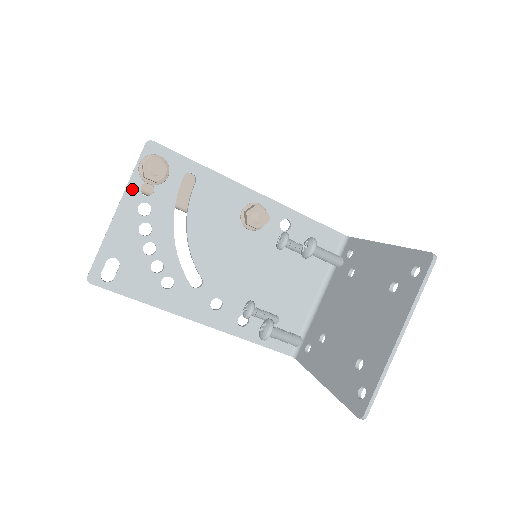
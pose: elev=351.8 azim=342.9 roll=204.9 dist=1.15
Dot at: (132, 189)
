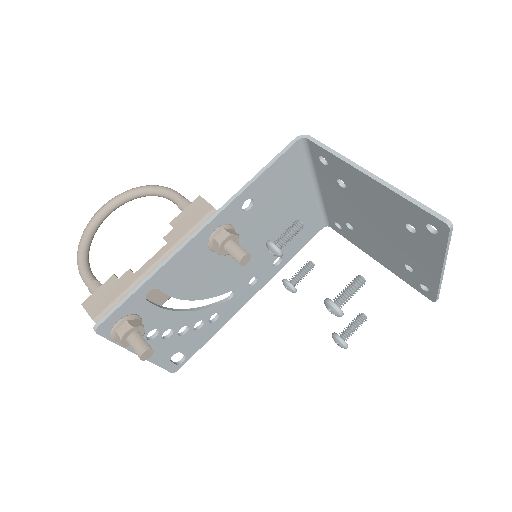
Dot at: occluded
